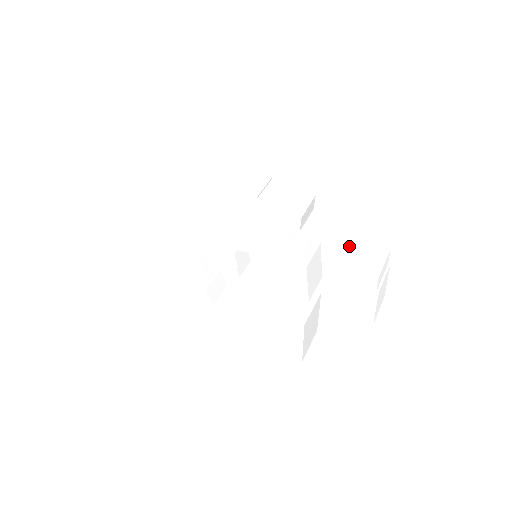
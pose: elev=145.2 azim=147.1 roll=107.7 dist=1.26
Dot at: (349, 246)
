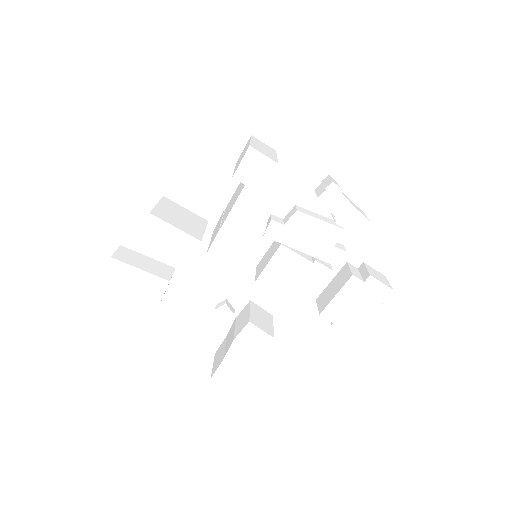
Dot at: occluded
